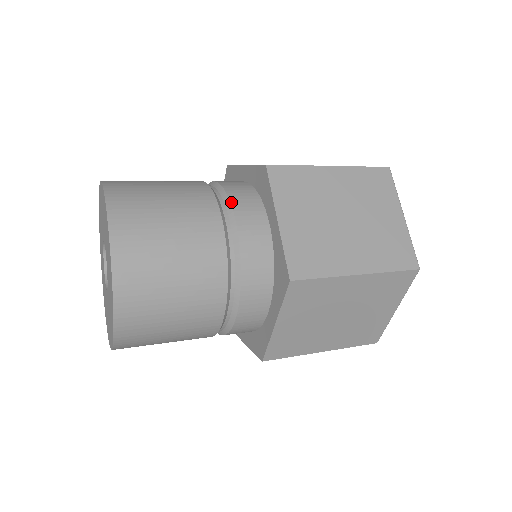
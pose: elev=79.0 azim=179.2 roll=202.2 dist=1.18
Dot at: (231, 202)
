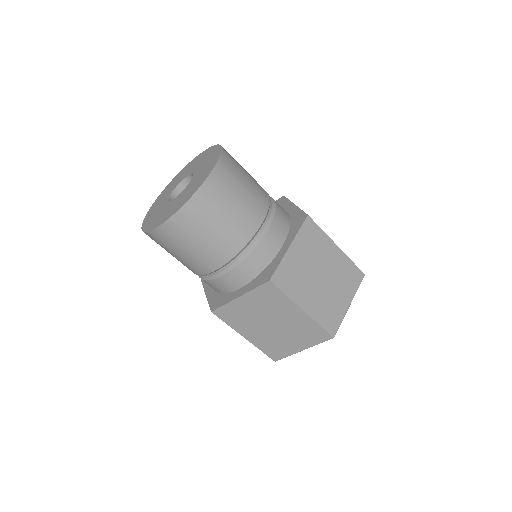
Dot at: (274, 216)
